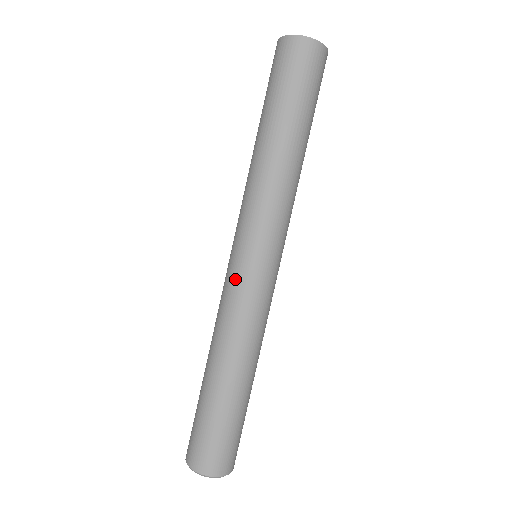
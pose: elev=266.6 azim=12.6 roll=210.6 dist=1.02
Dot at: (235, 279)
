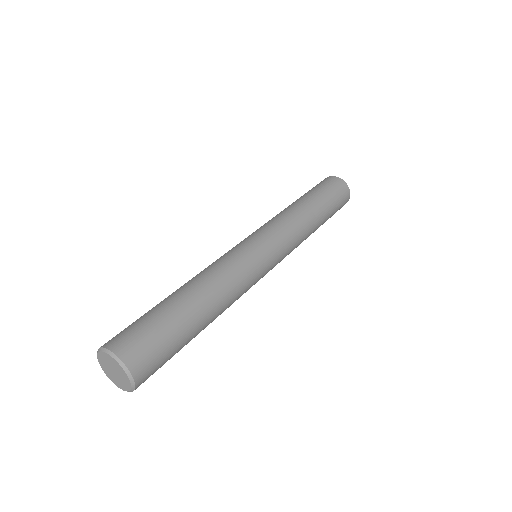
Dot at: (250, 252)
